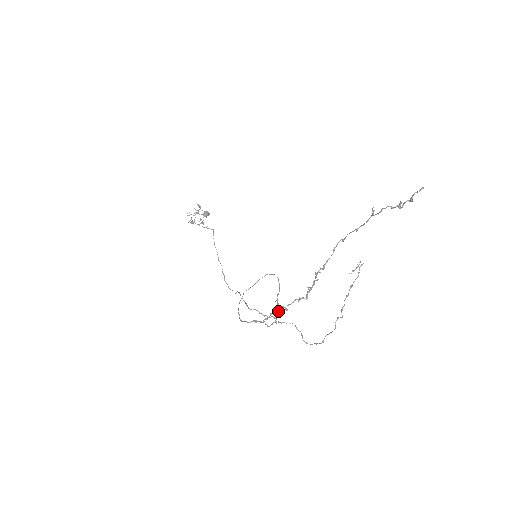
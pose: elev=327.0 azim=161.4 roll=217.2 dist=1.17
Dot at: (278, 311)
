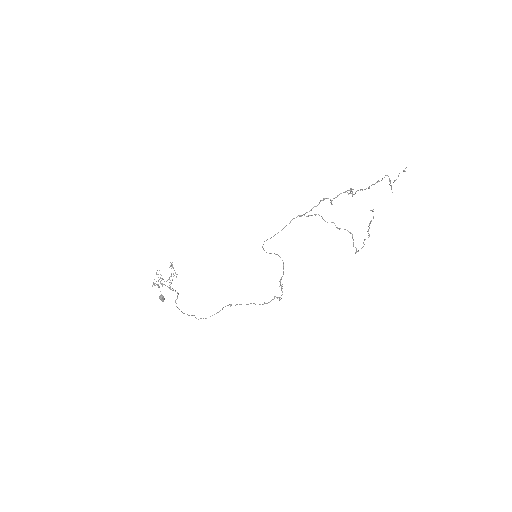
Dot at: (282, 291)
